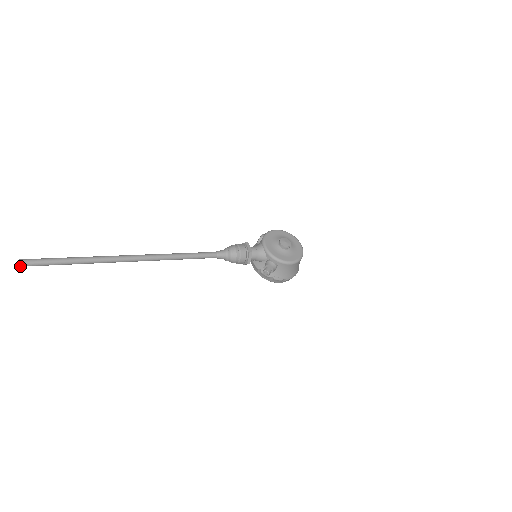
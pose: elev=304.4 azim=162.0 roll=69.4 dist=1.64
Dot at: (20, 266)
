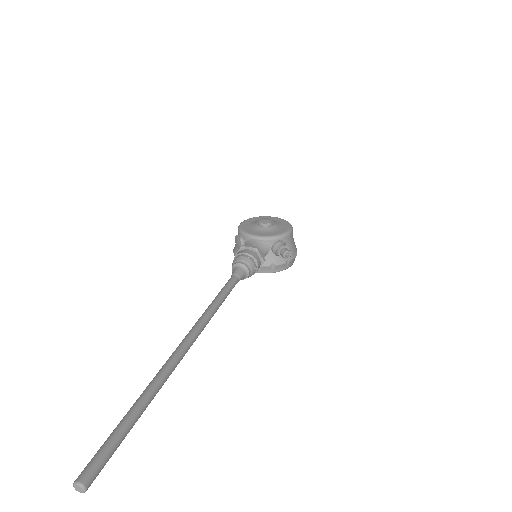
Dot at: (86, 489)
